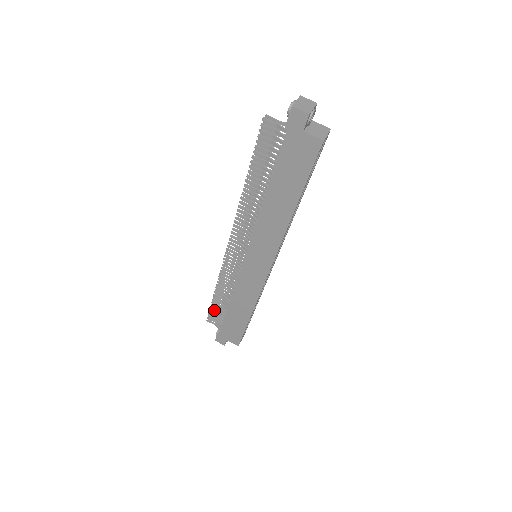
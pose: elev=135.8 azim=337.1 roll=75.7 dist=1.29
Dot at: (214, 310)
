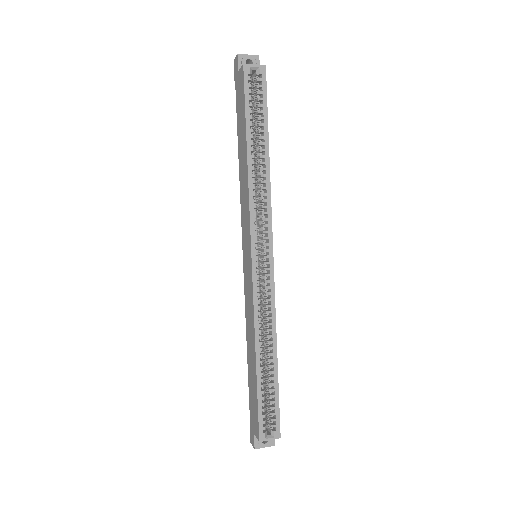
Dot at: occluded
